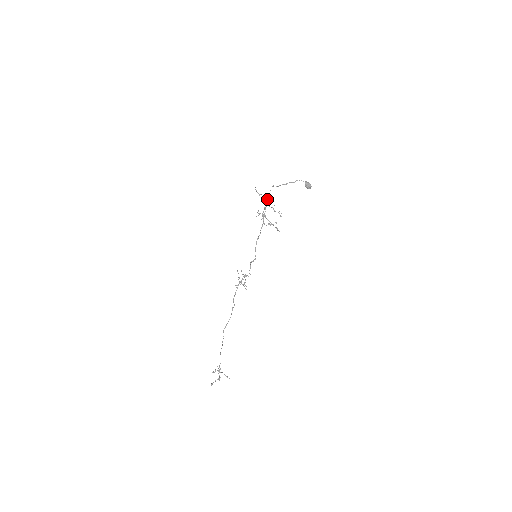
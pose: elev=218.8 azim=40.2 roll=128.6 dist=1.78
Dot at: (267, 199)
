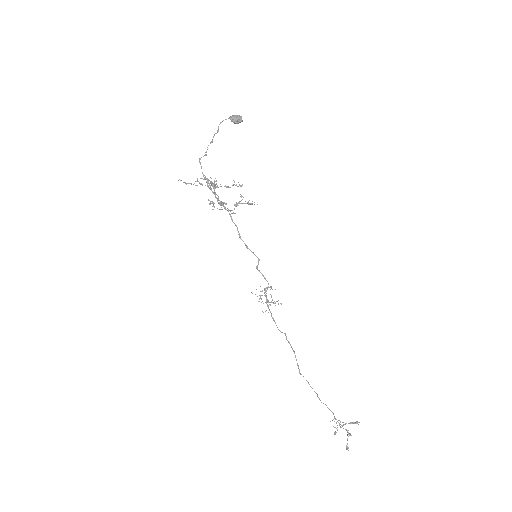
Dot at: occluded
